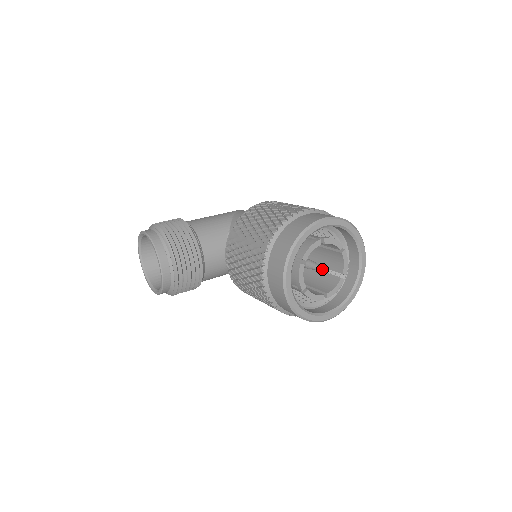
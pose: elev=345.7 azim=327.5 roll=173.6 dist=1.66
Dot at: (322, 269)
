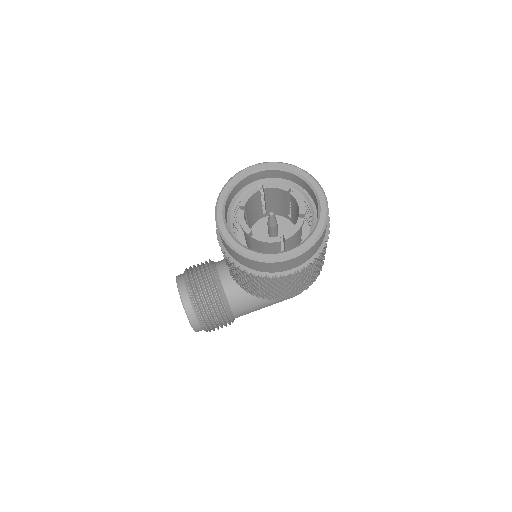
Dot at: (272, 214)
